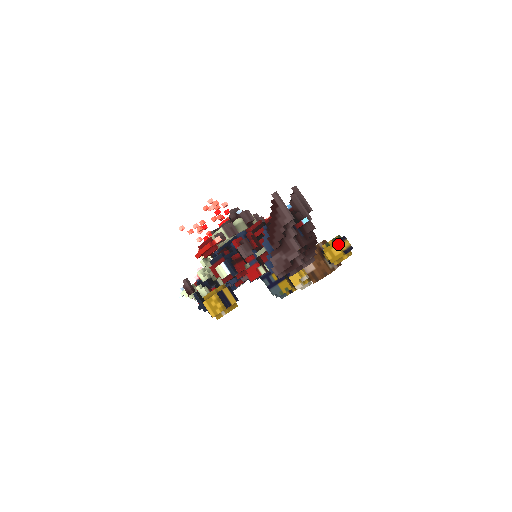
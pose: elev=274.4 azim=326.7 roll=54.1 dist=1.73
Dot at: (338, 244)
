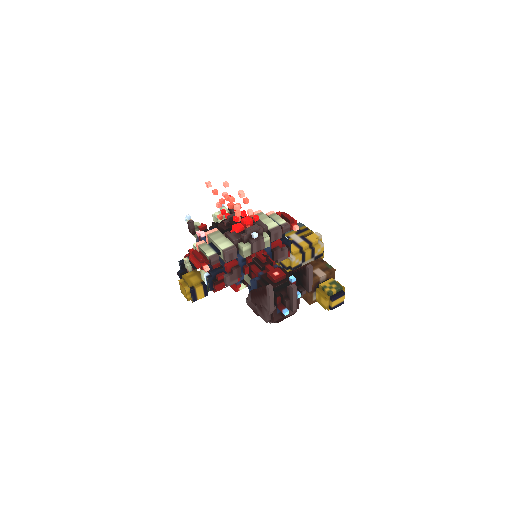
Dot at: (329, 299)
